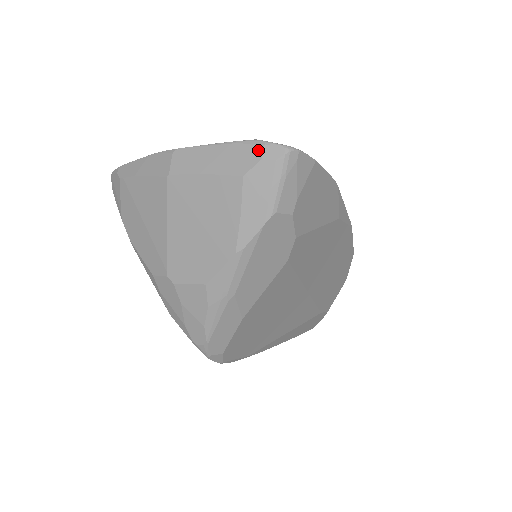
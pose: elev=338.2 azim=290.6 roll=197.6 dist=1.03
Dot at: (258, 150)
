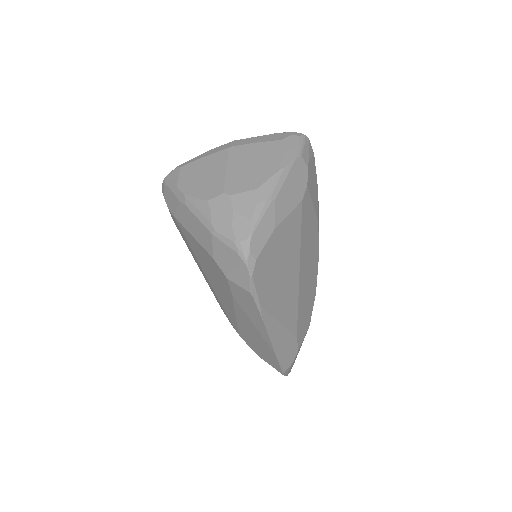
Dot at: (288, 133)
